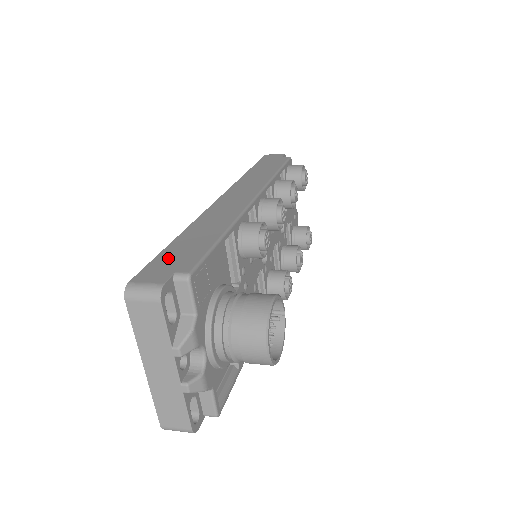
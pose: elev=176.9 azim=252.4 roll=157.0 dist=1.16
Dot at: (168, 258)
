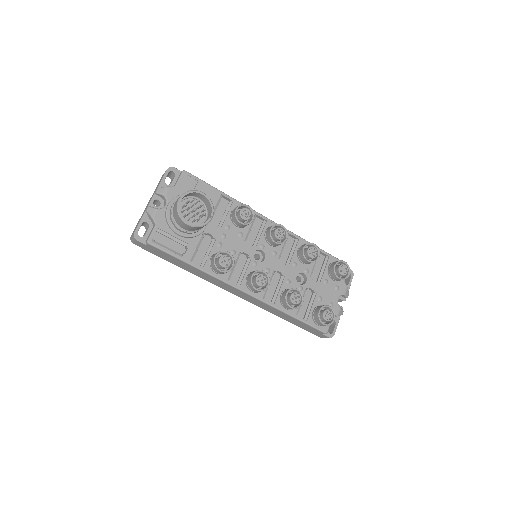
Dot at: occluded
